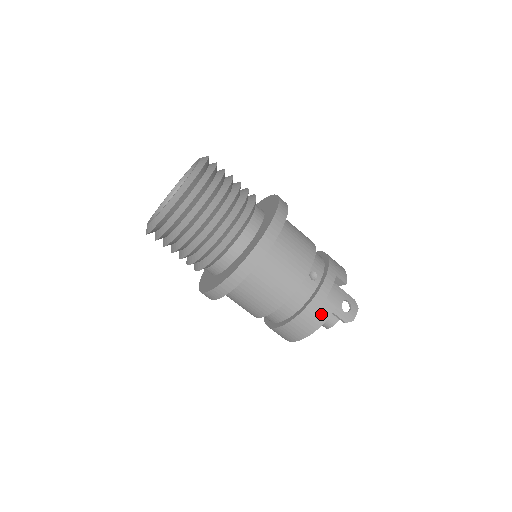
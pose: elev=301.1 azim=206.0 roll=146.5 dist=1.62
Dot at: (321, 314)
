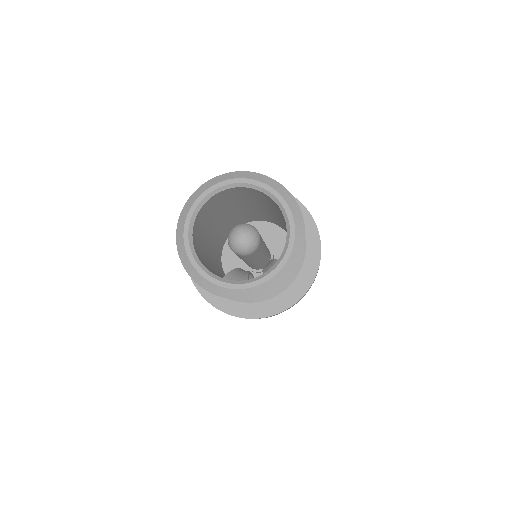
Dot at: occluded
